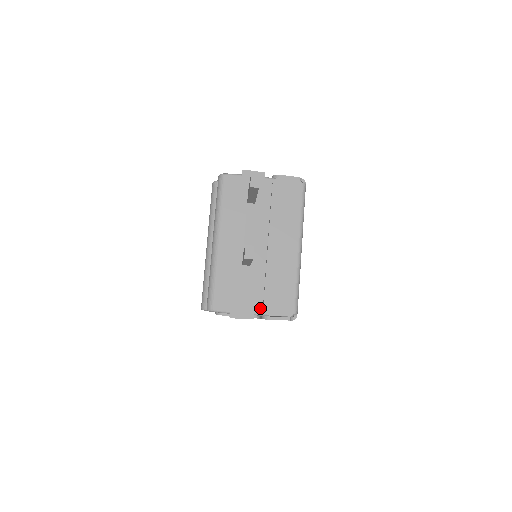
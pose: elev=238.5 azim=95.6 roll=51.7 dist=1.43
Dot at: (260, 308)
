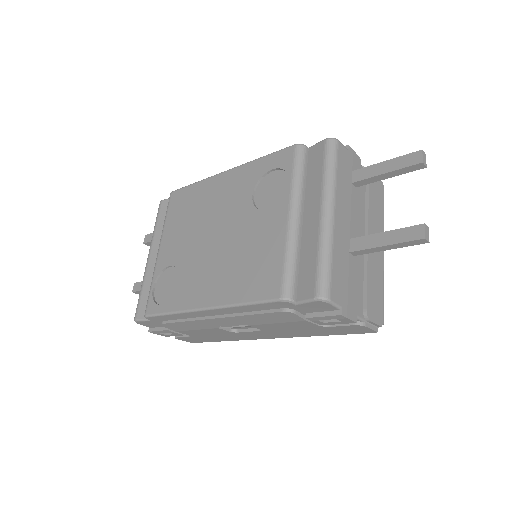
Dot at: (360, 310)
